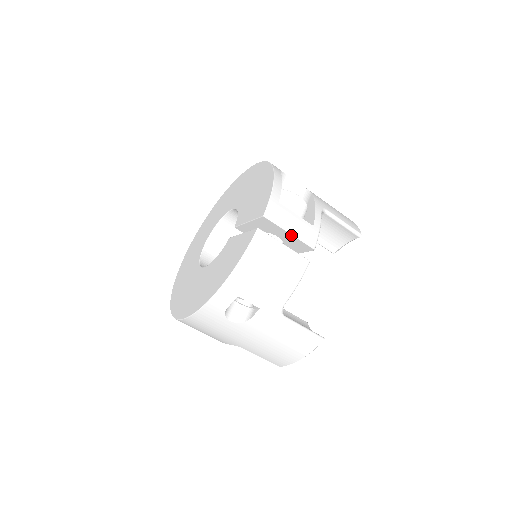
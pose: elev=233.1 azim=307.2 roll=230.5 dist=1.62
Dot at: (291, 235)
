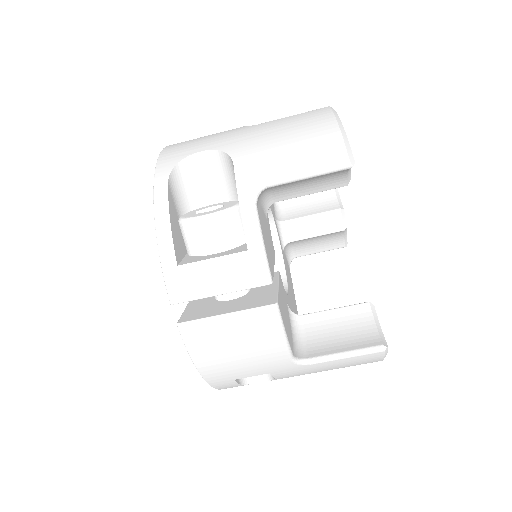
Dot at: (225, 293)
